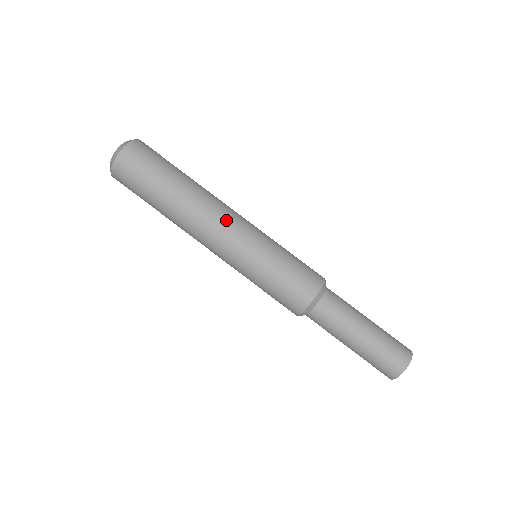
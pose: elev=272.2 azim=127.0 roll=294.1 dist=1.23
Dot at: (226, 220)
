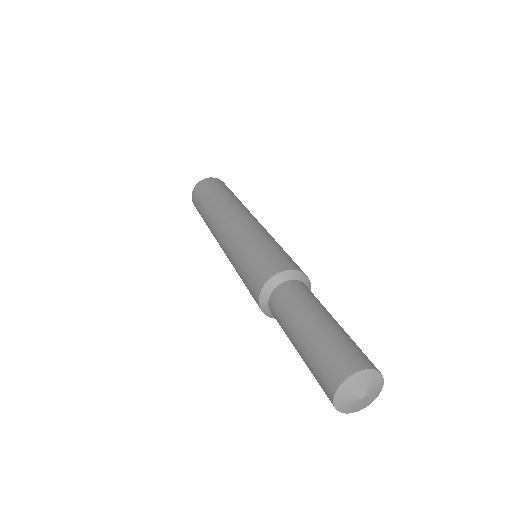
Dot at: (239, 216)
